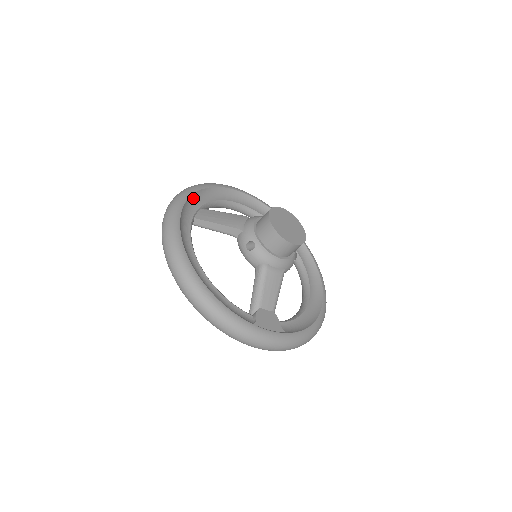
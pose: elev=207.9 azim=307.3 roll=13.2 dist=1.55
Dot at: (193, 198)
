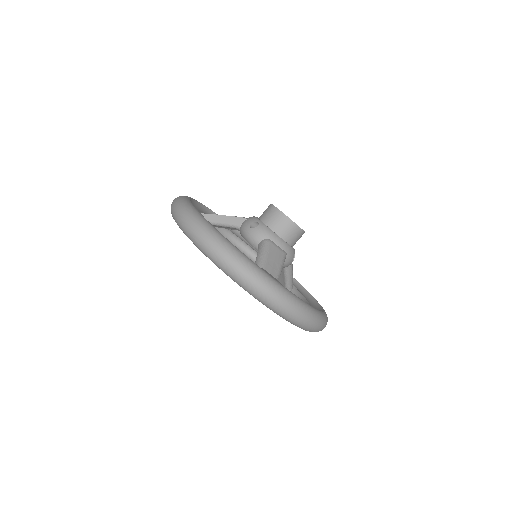
Dot at: (199, 206)
